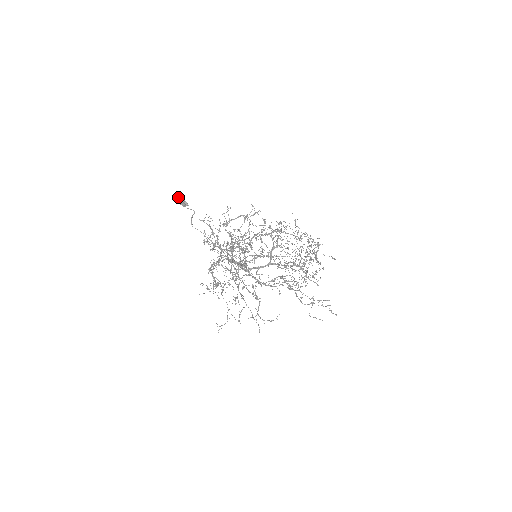
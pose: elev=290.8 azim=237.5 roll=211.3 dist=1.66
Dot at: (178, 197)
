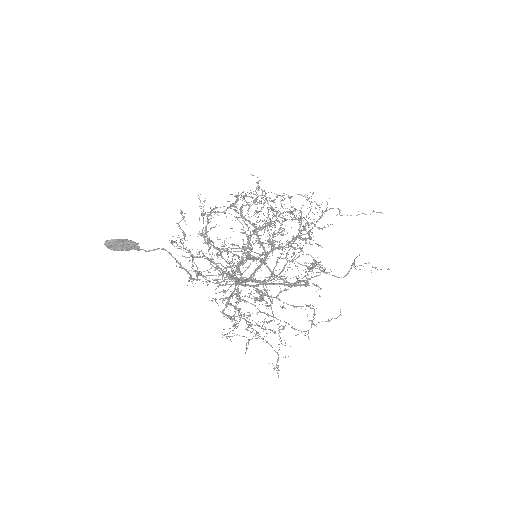
Dot at: (118, 241)
